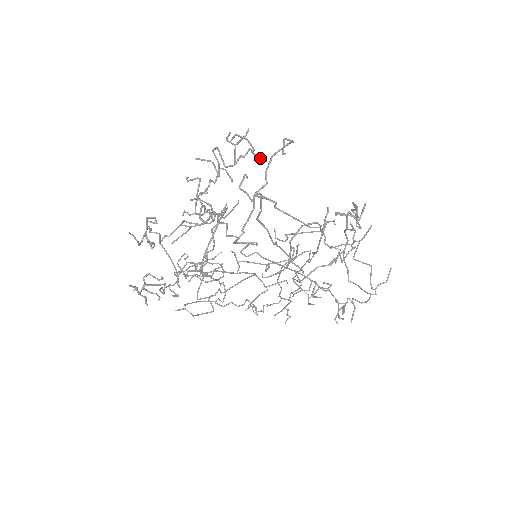
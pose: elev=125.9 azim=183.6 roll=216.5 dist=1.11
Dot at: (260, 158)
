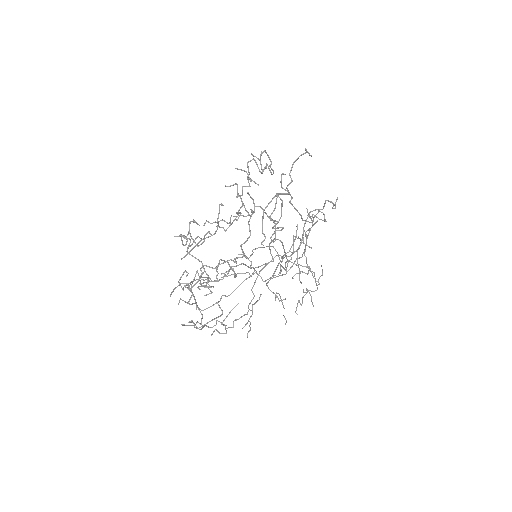
Dot at: (273, 170)
